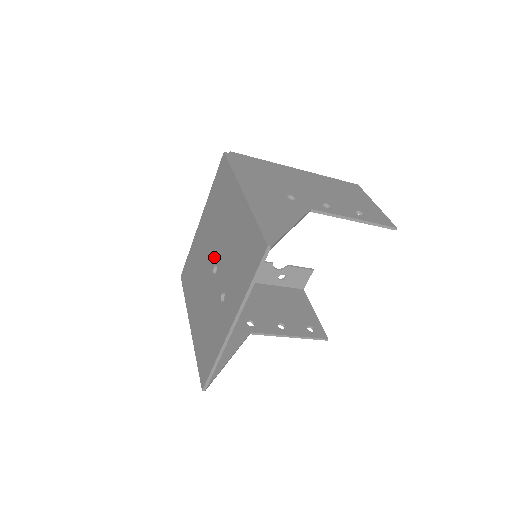
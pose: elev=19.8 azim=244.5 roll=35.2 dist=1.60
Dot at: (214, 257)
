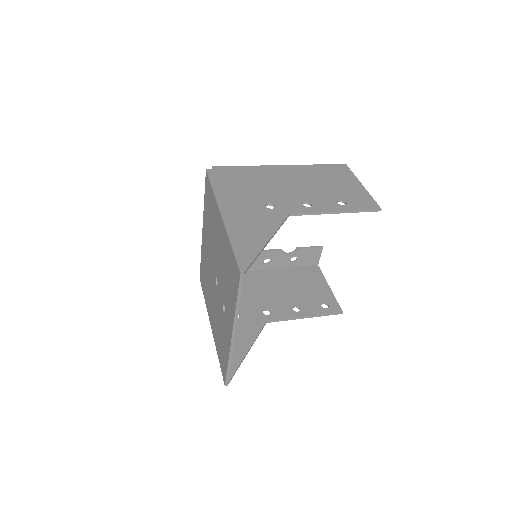
Dot at: (214, 269)
